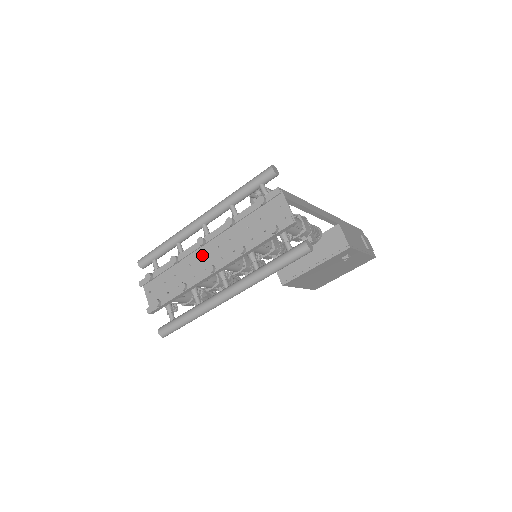
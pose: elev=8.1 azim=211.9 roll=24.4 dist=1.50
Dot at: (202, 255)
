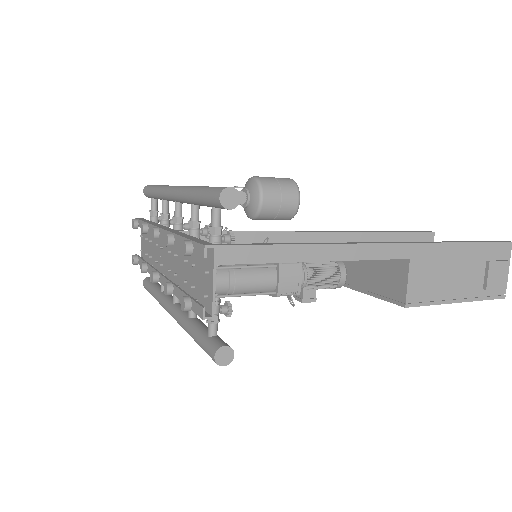
Dot at: (163, 244)
